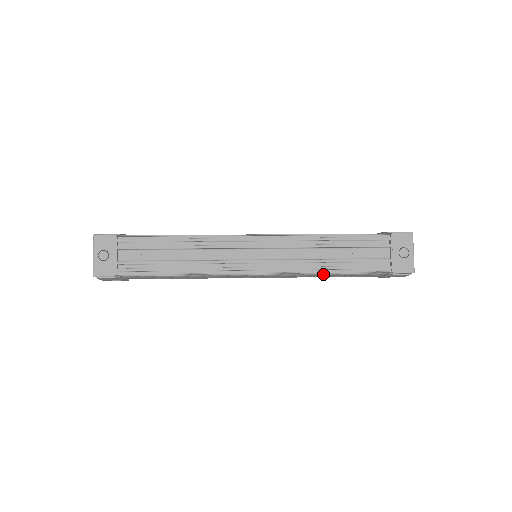
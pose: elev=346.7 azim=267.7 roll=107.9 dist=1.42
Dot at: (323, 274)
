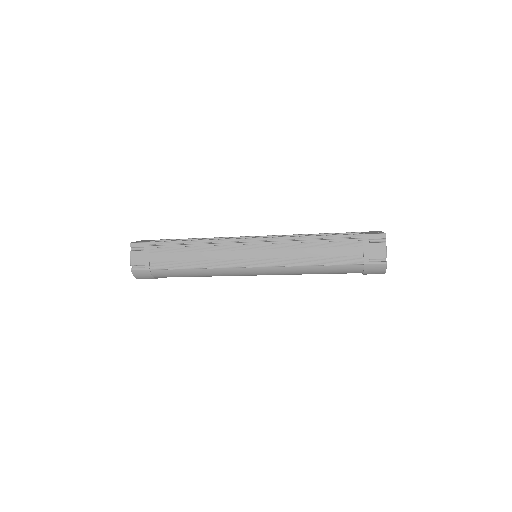
Dot at: (308, 244)
